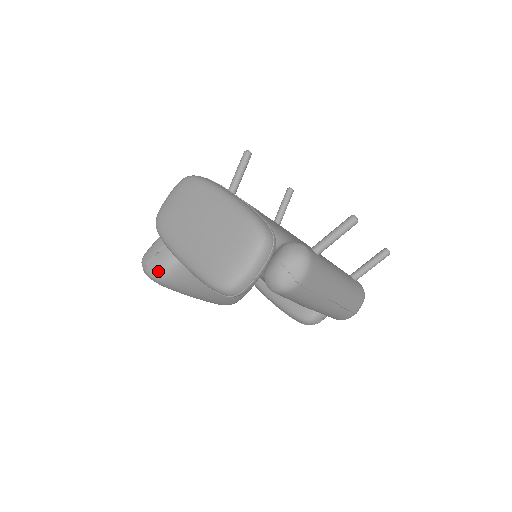
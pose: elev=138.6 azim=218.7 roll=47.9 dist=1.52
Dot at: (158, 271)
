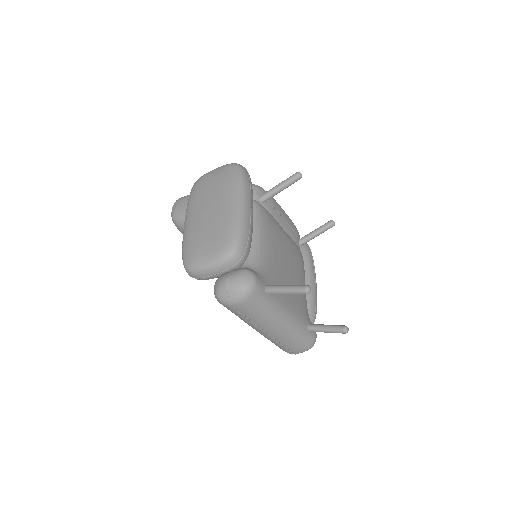
Dot at: (177, 217)
